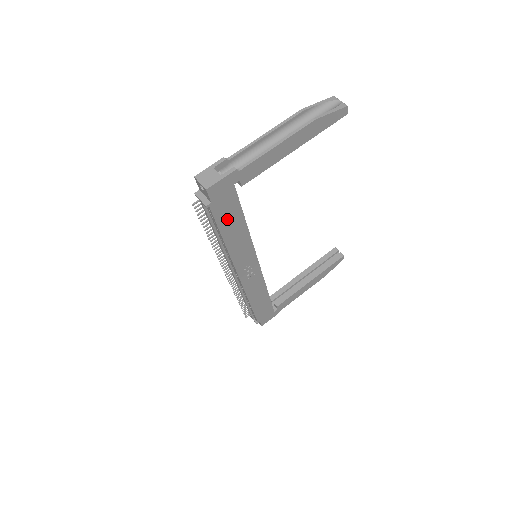
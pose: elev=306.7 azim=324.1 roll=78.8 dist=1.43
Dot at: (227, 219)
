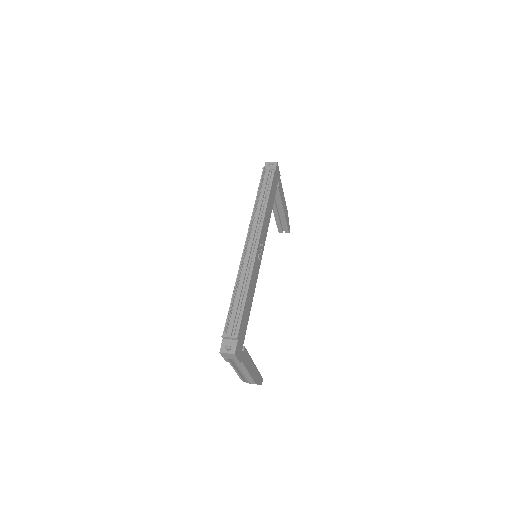
Dot at: (273, 190)
